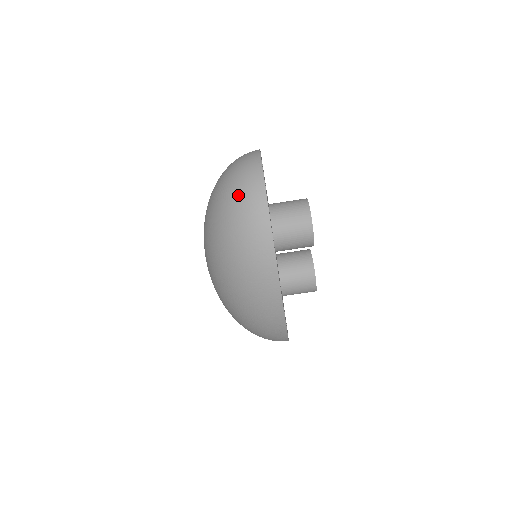
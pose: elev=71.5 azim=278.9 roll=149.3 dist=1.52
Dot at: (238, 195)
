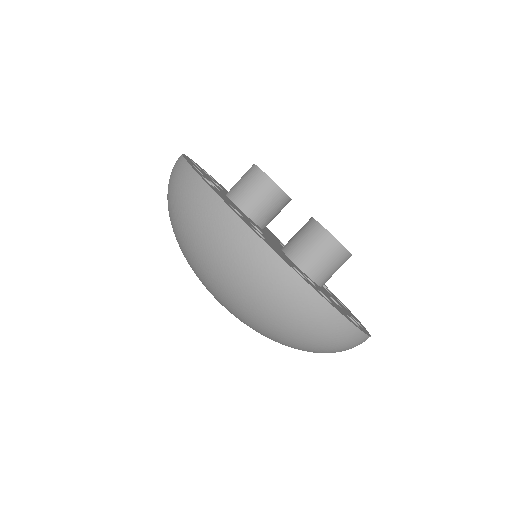
Dot at: occluded
